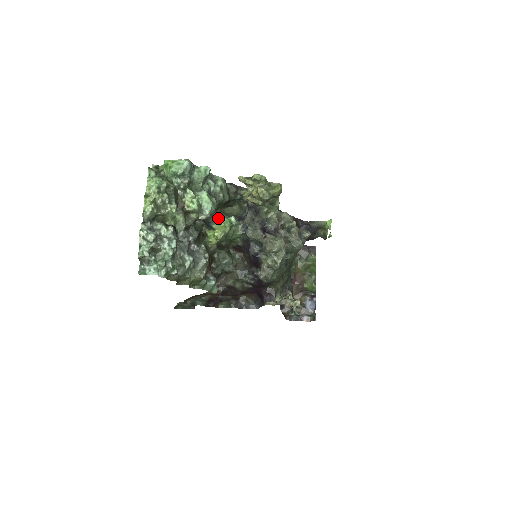
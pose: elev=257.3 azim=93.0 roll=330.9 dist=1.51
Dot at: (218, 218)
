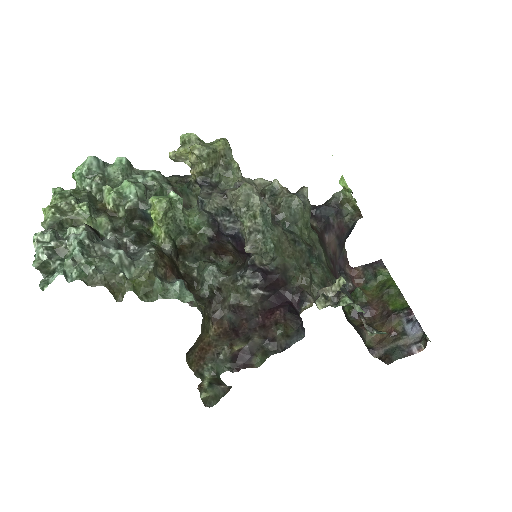
Dot at: (150, 199)
